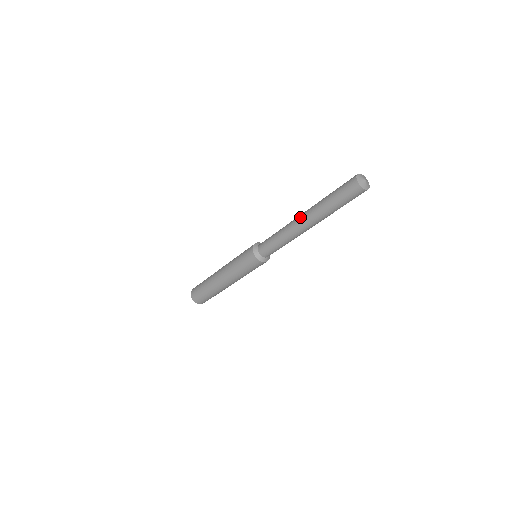
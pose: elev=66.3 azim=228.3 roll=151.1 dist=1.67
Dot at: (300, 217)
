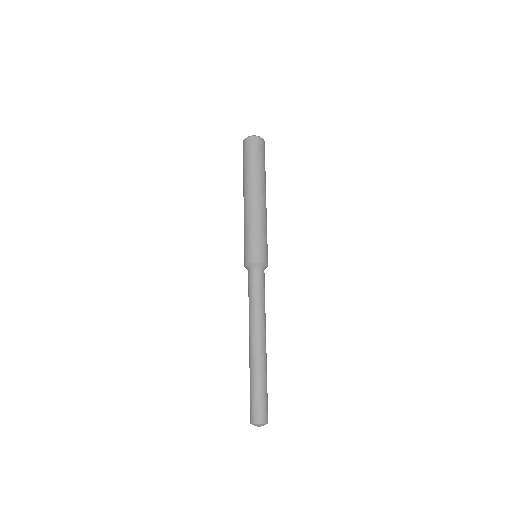
Dot at: (249, 342)
